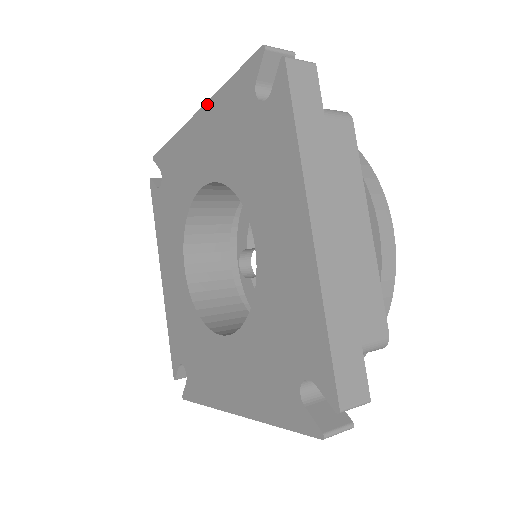
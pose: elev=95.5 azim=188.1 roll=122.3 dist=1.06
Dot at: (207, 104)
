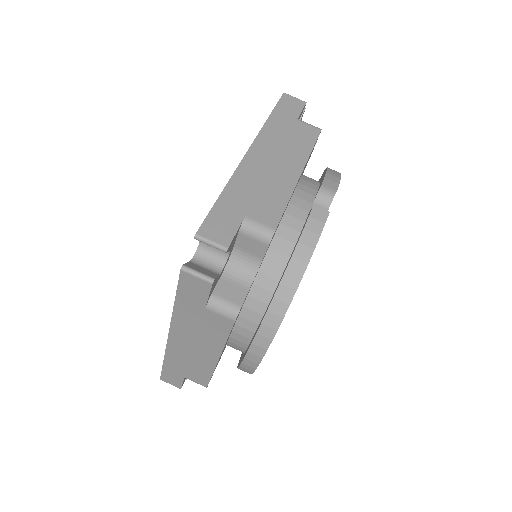
Dot at: (237, 168)
